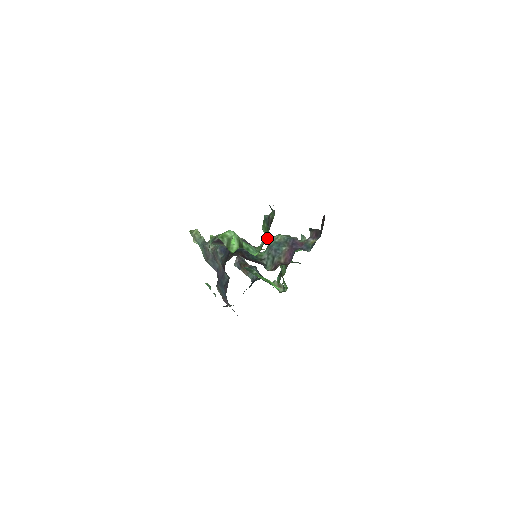
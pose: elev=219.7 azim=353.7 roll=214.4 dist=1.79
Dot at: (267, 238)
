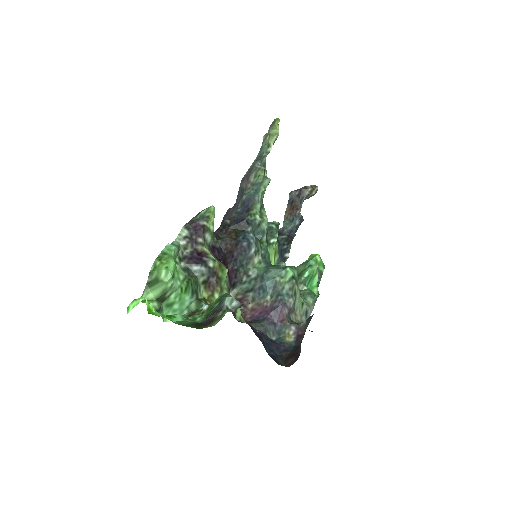
Dot at: (204, 316)
